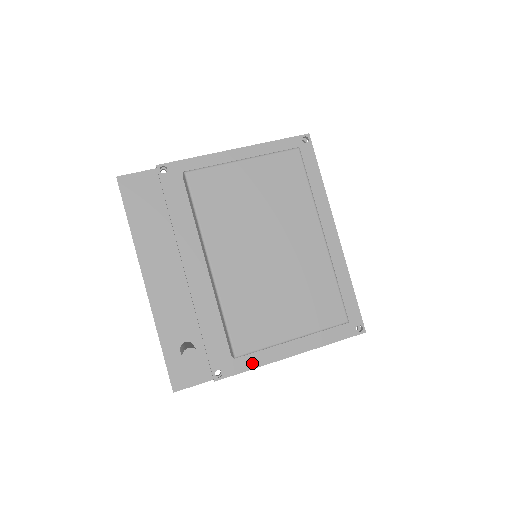
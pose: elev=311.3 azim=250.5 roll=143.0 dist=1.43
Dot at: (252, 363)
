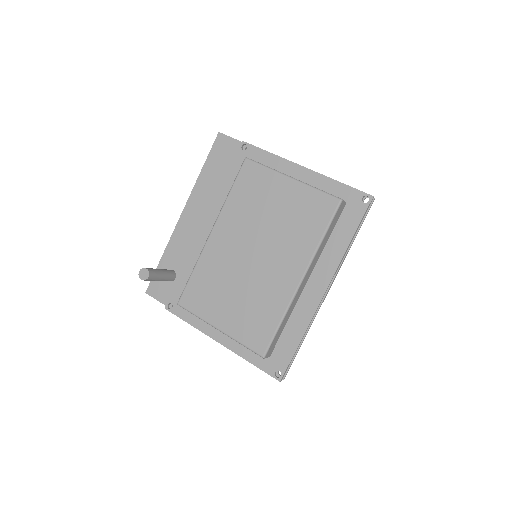
Dot at: (192, 320)
